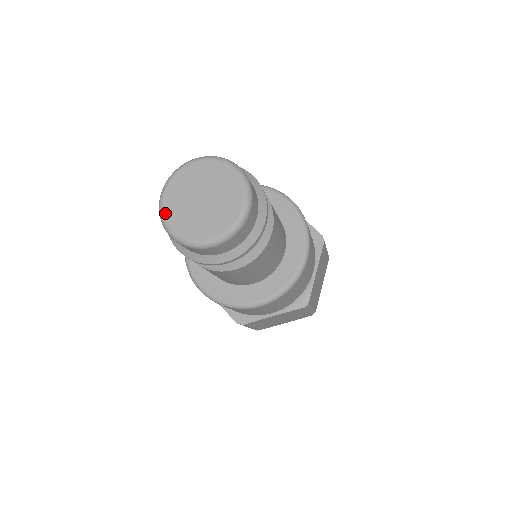
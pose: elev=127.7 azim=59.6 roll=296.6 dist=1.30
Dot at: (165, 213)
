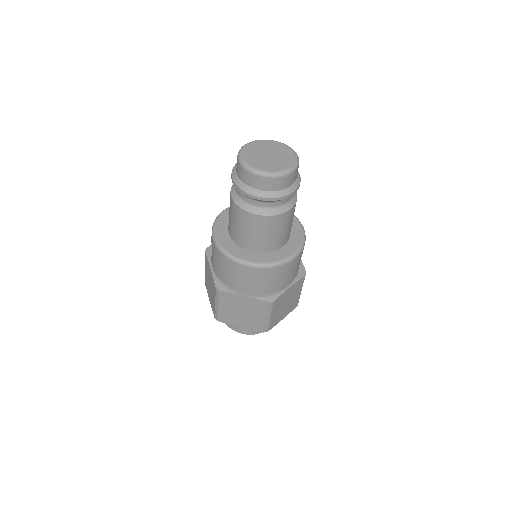
Dot at: (252, 165)
